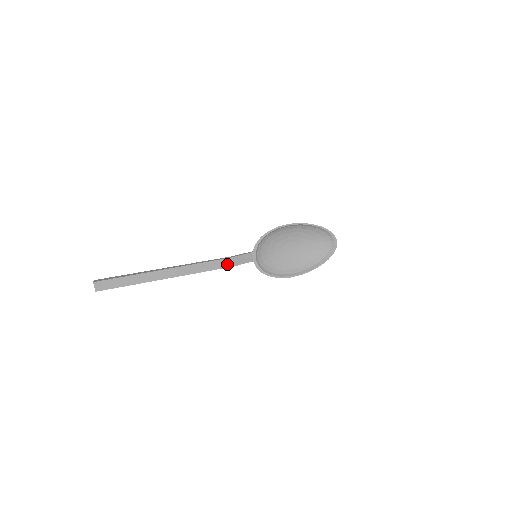
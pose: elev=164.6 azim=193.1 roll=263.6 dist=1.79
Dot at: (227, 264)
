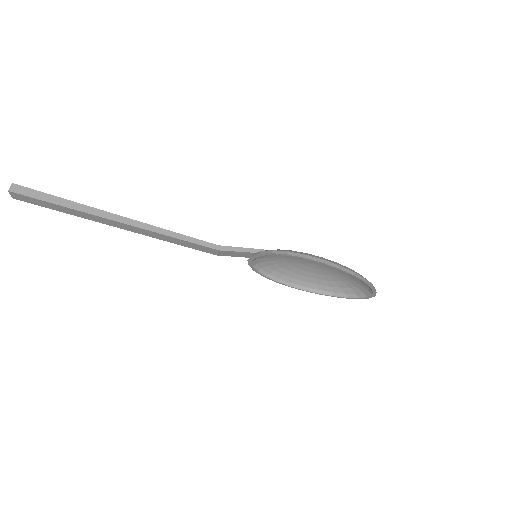
Dot at: (209, 251)
